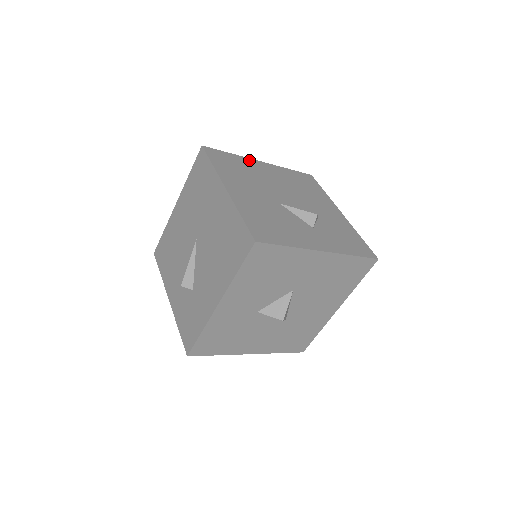
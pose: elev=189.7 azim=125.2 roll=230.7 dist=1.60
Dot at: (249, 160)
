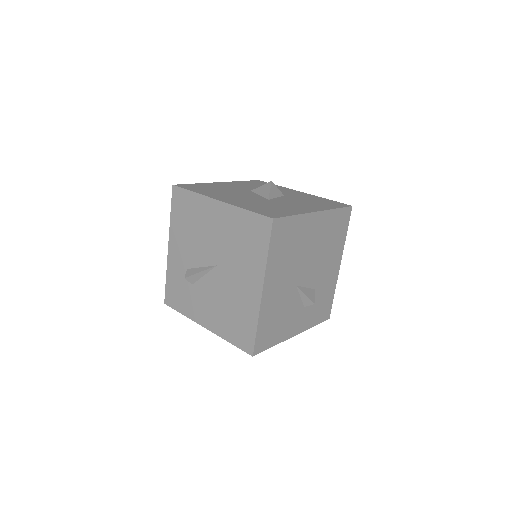
Dot at: (307, 218)
